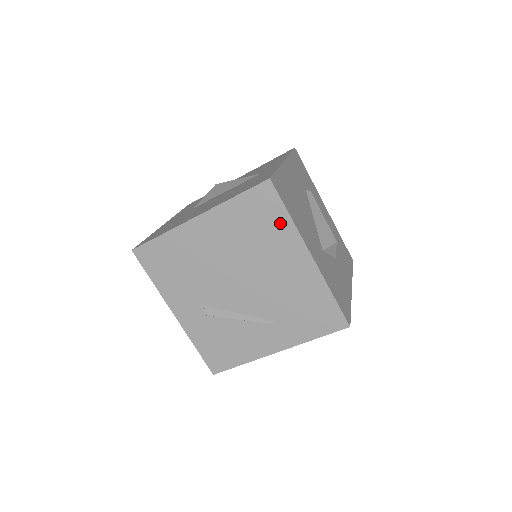
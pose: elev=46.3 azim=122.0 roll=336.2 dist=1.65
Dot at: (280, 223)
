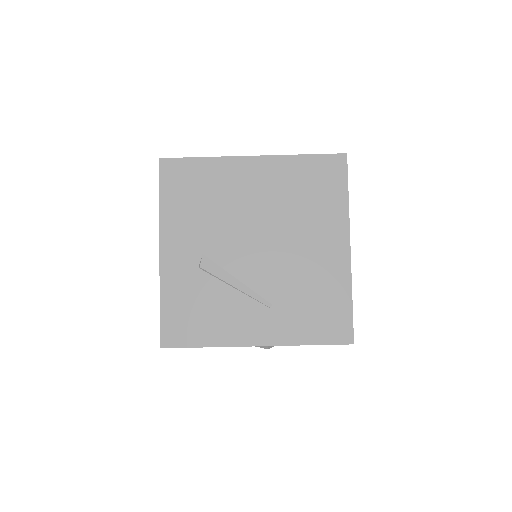
Dot at: (335, 200)
